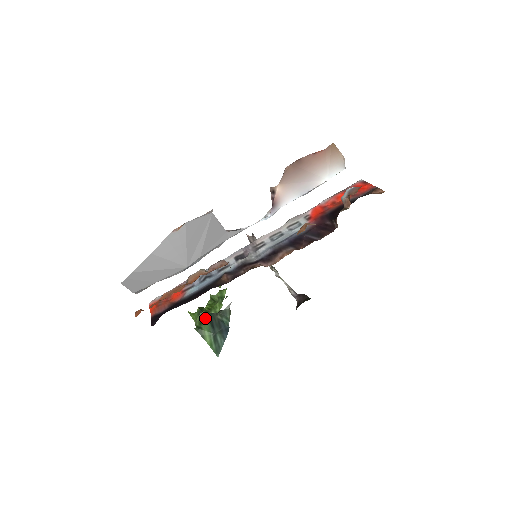
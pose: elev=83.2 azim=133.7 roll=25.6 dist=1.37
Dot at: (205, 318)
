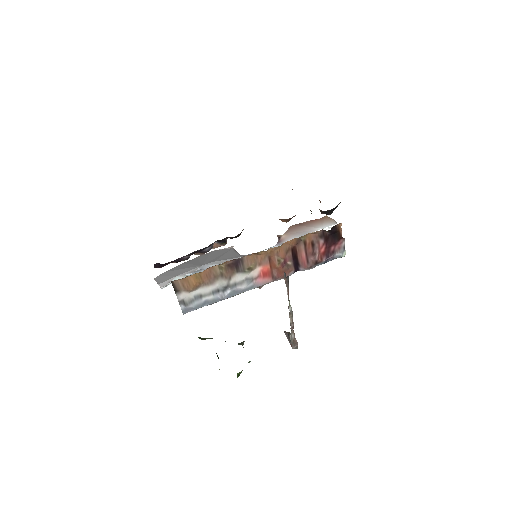
Dot at: occluded
